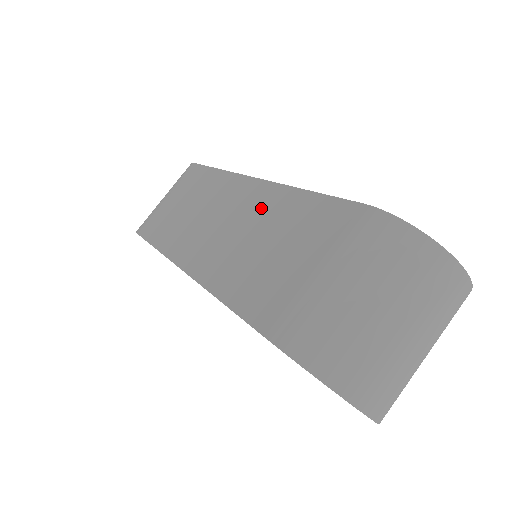
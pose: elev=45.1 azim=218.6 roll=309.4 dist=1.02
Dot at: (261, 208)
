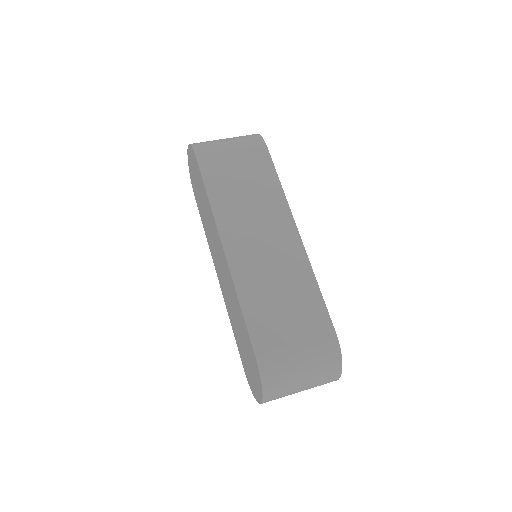
Dot at: (291, 265)
